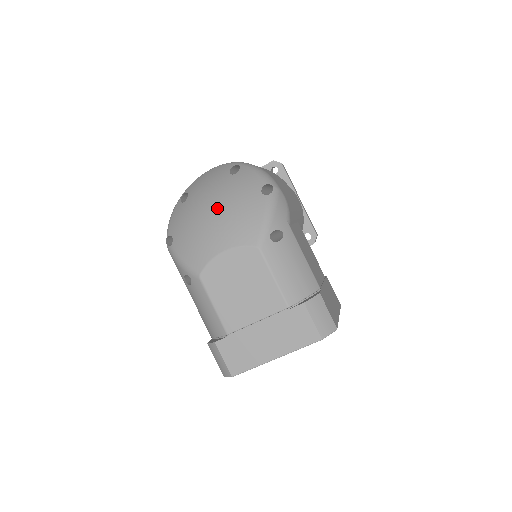
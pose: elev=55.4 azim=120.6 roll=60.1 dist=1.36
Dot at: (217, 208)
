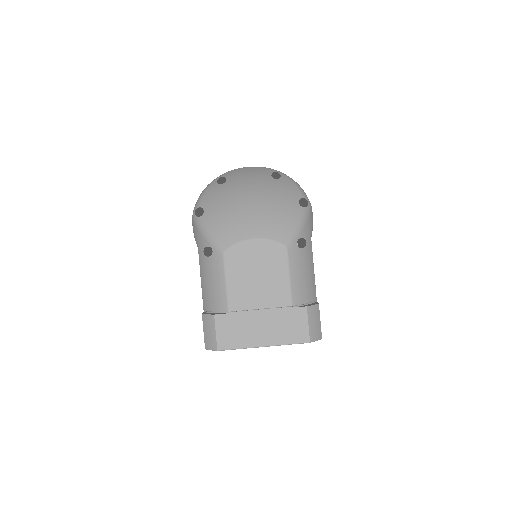
Dot at: (257, 200)
